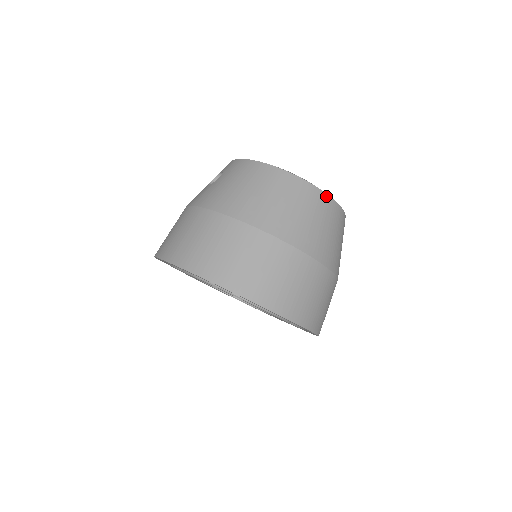
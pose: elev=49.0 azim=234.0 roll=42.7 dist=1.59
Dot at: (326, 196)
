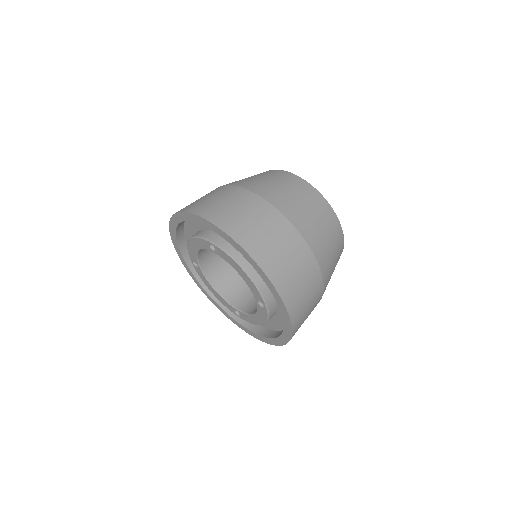
Dot at: (329, 207)
